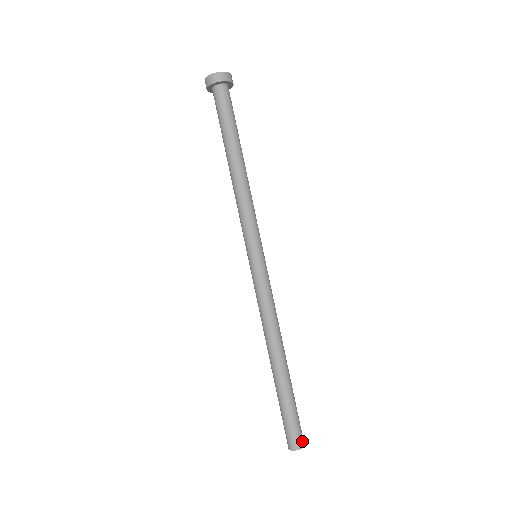
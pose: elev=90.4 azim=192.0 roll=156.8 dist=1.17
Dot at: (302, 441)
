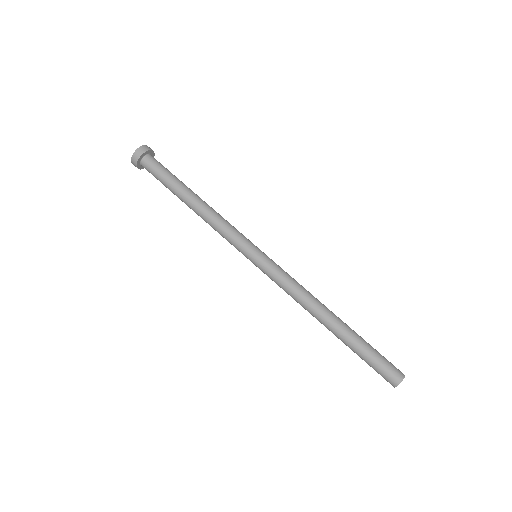
Dot at: (400, 371)
